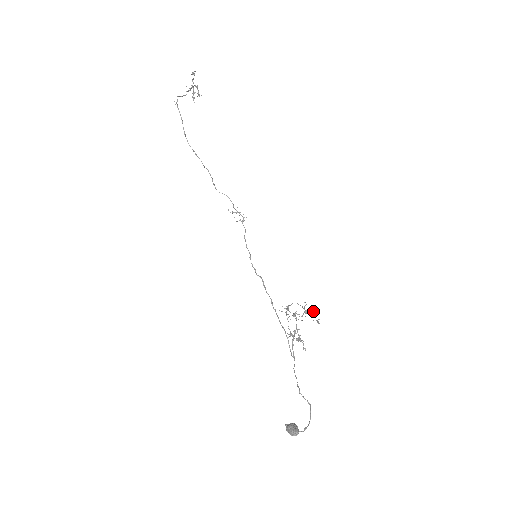
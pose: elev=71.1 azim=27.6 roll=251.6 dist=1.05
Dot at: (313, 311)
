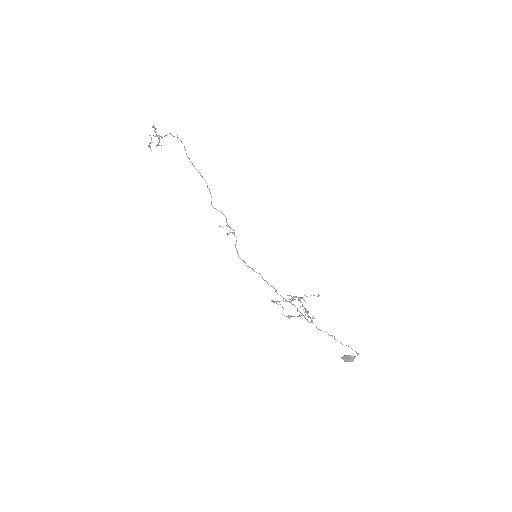
Dot at: occluded
